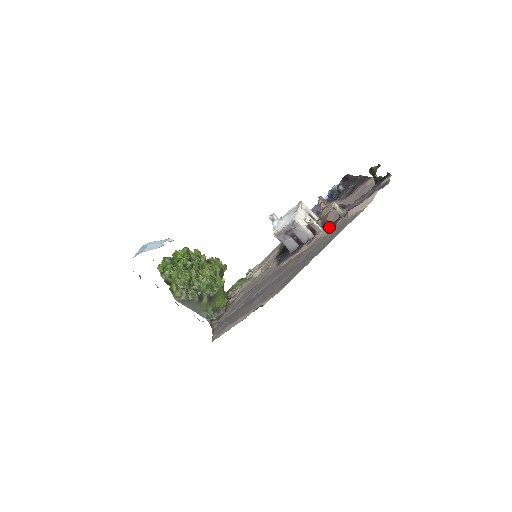
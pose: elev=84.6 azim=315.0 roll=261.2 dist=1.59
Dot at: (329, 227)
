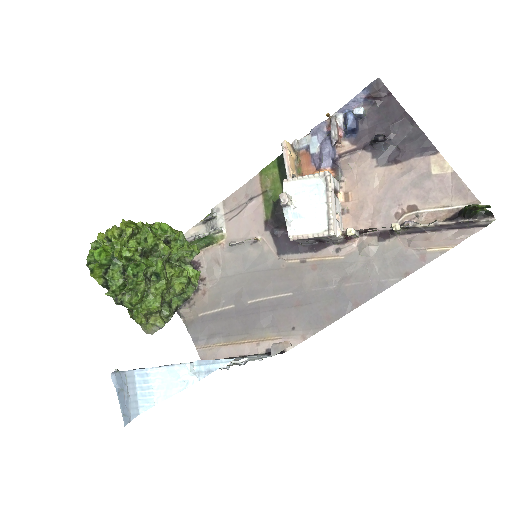
Dot at: (372, 238)
